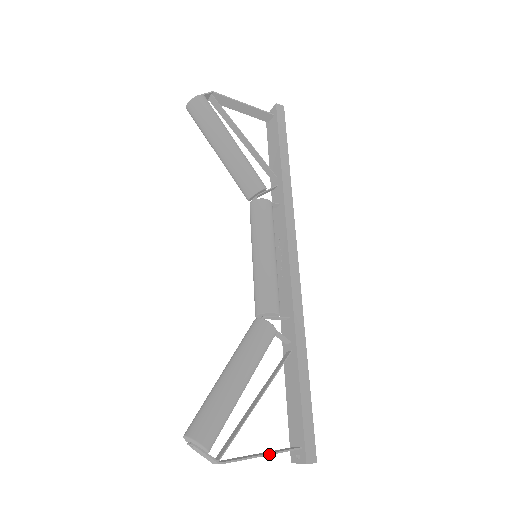
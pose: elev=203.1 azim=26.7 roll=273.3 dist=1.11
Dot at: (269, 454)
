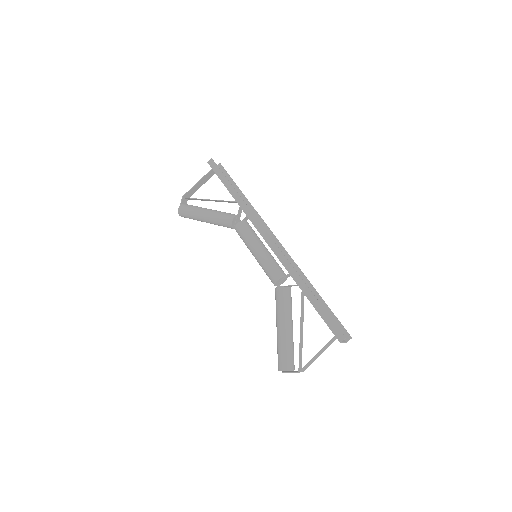
Dot at: (320, 351)
